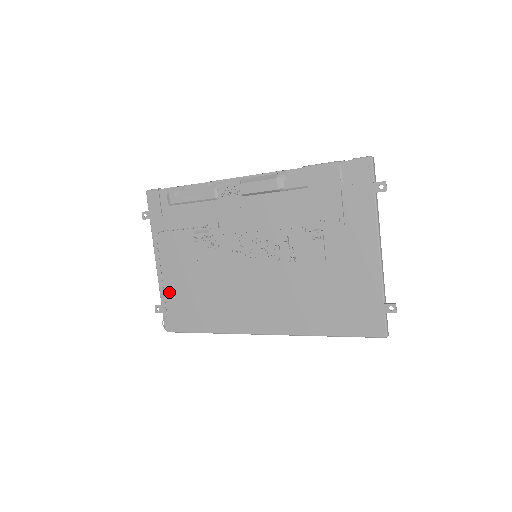
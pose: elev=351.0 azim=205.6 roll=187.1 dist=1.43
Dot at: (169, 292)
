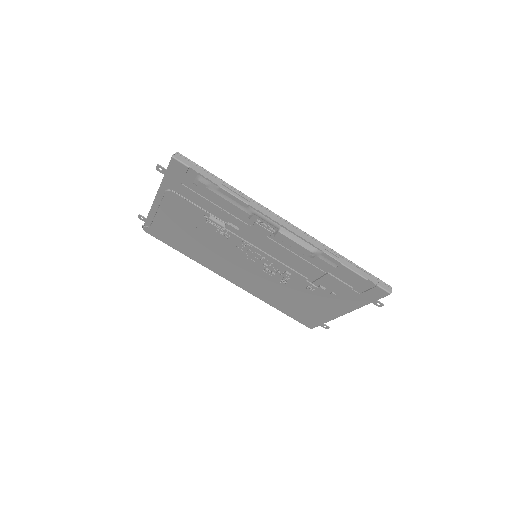
Dot at: (159, 220)
